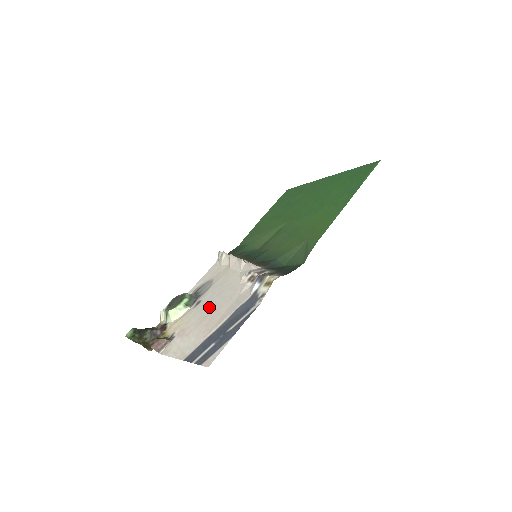
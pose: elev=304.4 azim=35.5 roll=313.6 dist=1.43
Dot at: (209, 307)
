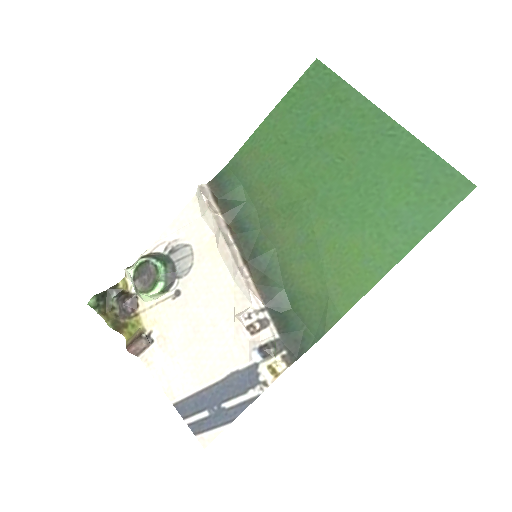
Dot at: (194, 323)
